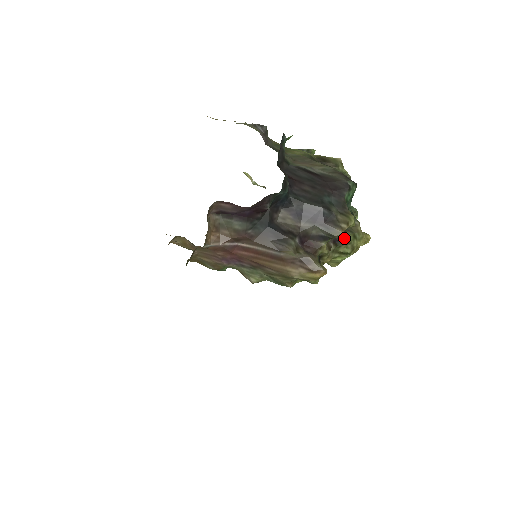
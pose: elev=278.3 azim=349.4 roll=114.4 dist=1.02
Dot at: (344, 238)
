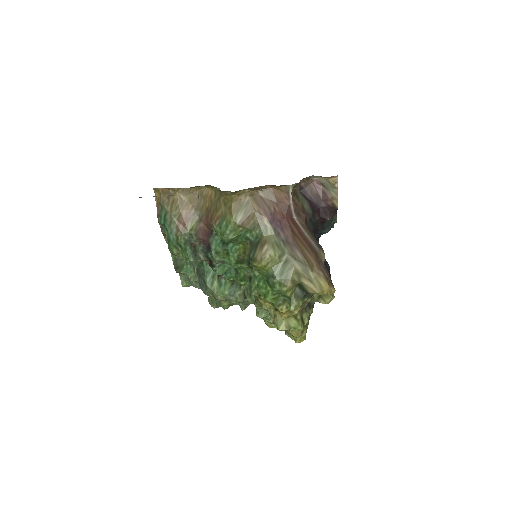
Dot at: (312, 309)
